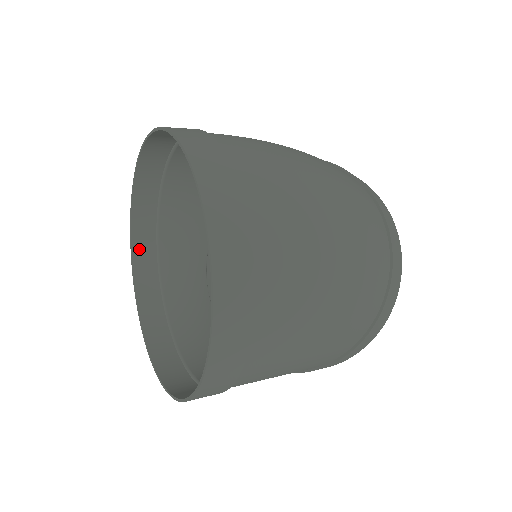
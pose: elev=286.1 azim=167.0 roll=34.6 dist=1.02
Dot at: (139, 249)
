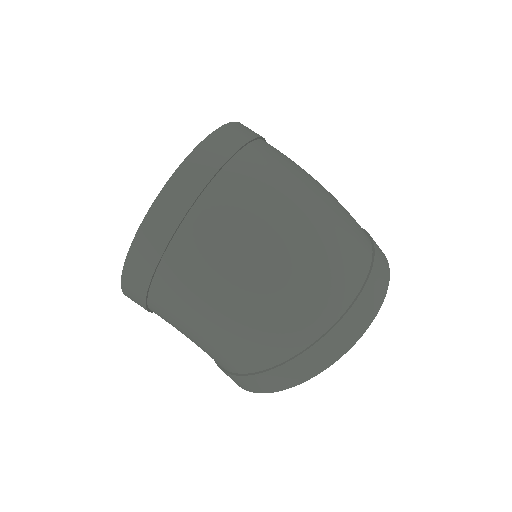
Dot at: occluded
